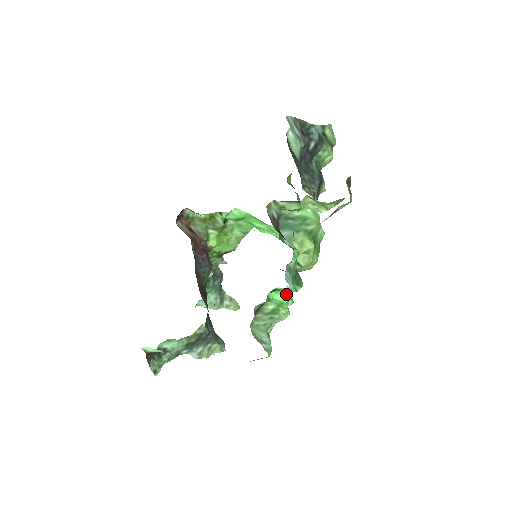
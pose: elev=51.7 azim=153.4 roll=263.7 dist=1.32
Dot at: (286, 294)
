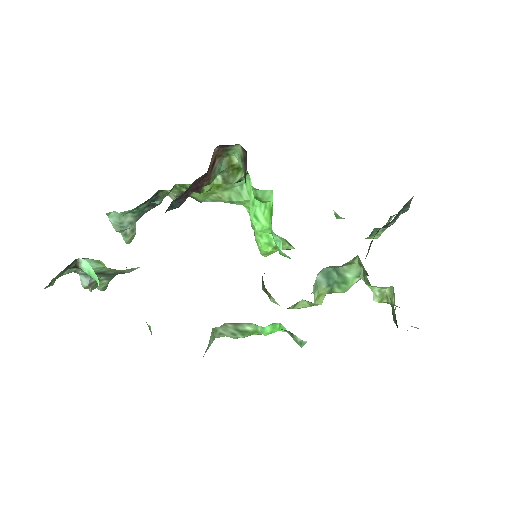
Dot at: (275, 330)
